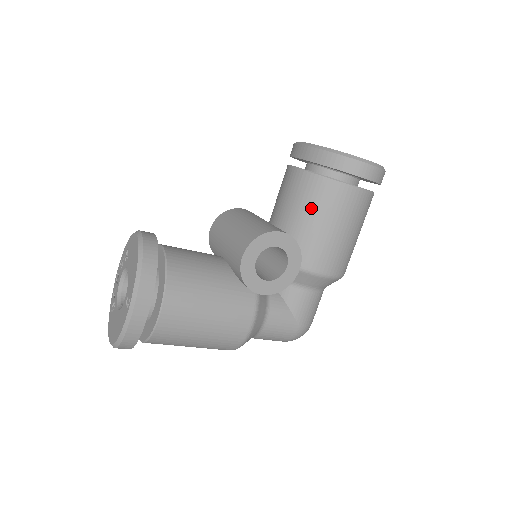
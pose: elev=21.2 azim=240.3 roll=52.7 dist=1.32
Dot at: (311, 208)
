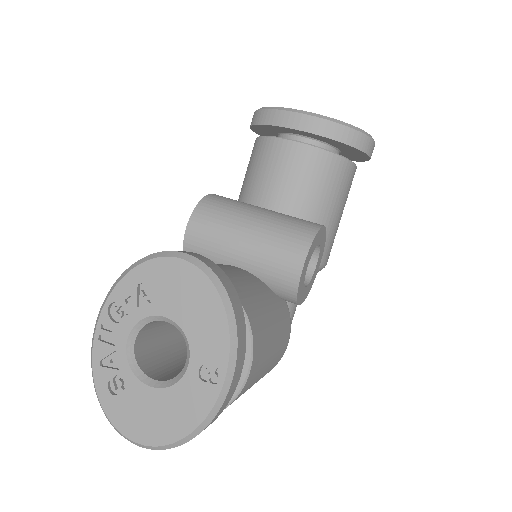
Dot at: (325, 192)
